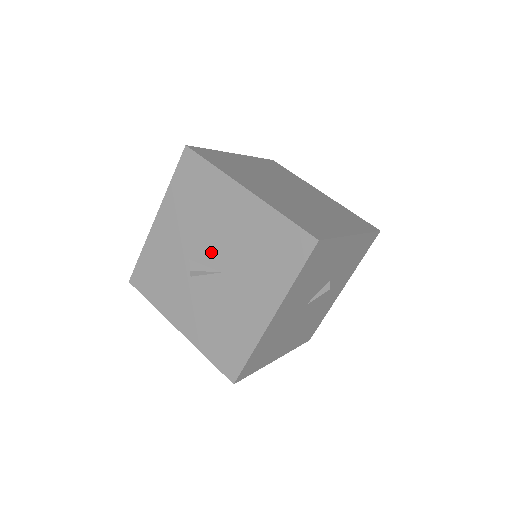
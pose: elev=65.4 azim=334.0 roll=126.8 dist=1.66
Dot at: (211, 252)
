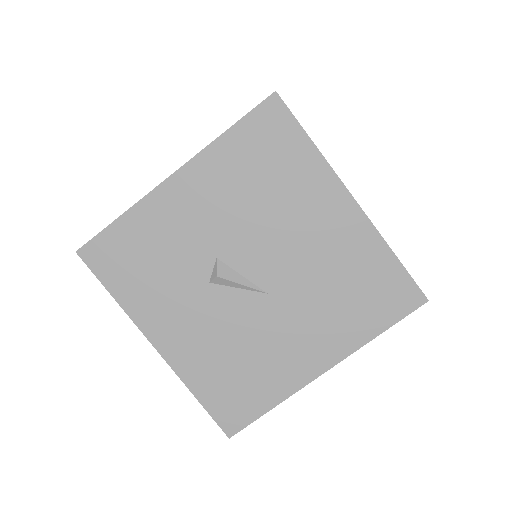
Dot at: (261, 261)
